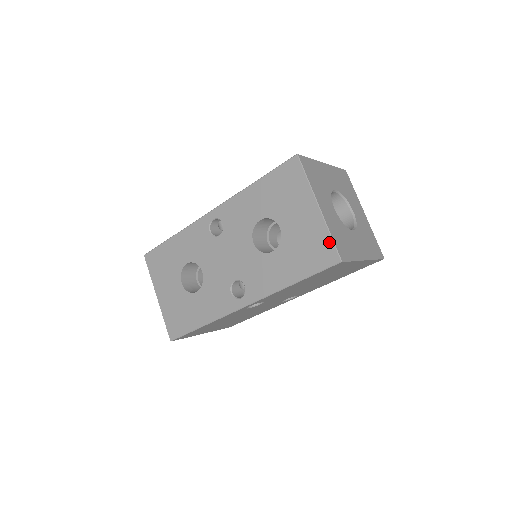
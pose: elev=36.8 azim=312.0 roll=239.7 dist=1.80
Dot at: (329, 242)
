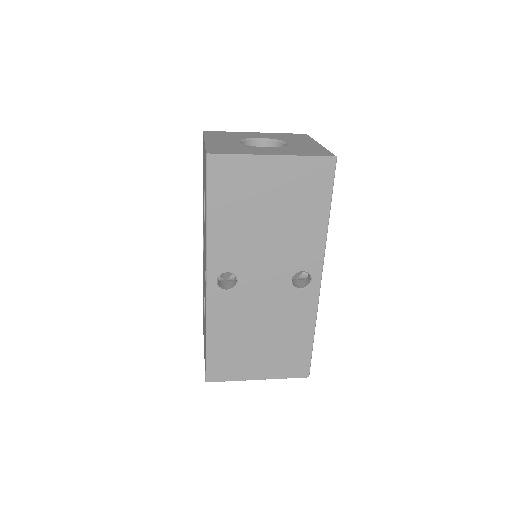
Dot at: (205, 153)
